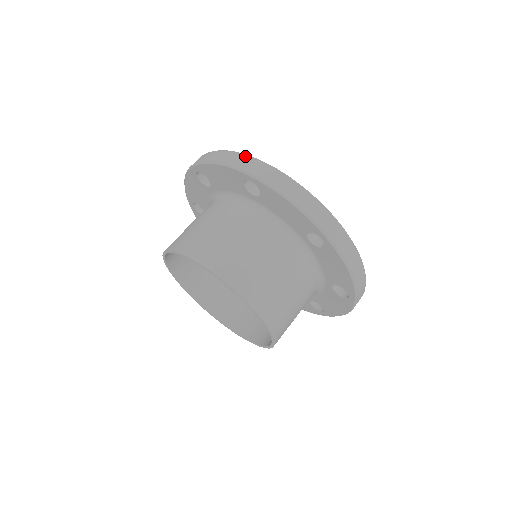
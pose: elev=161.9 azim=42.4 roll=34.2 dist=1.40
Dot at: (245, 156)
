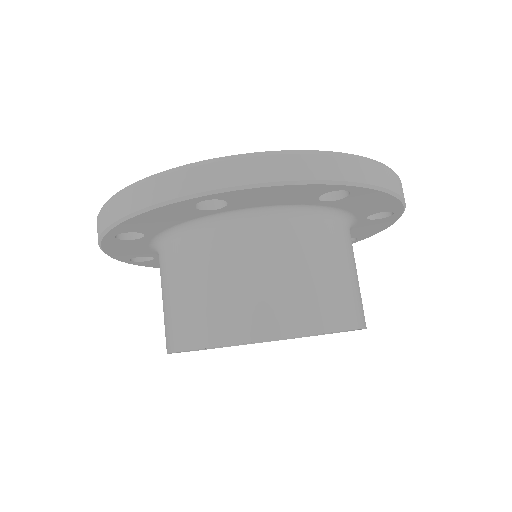
Dot at: (325, 155)
